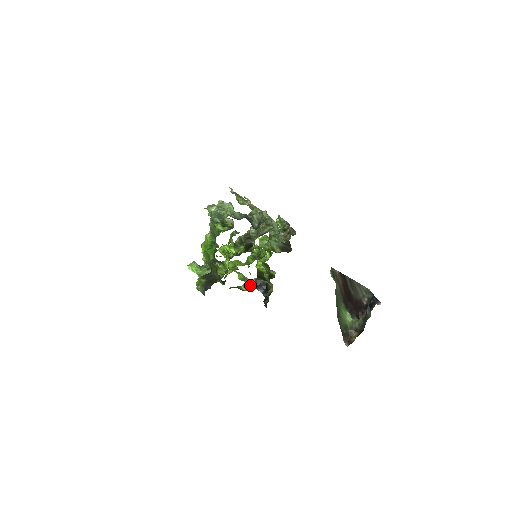
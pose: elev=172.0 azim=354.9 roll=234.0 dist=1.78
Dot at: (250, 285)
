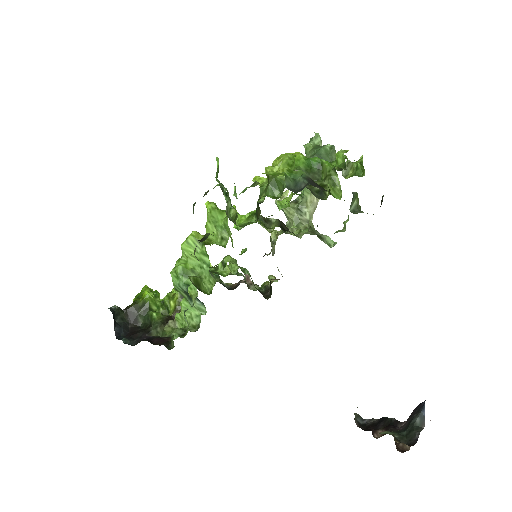
Dot at: (203, 286)
